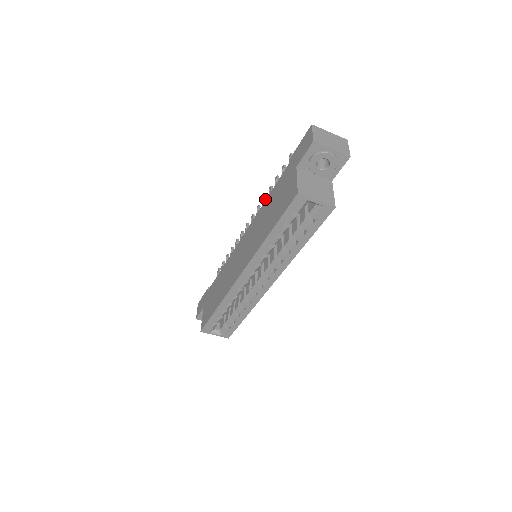
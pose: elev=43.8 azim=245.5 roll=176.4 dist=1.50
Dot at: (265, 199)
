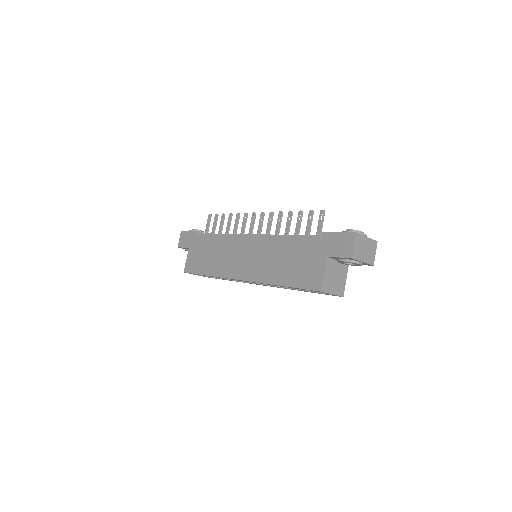
Dot at: (281, 217)
